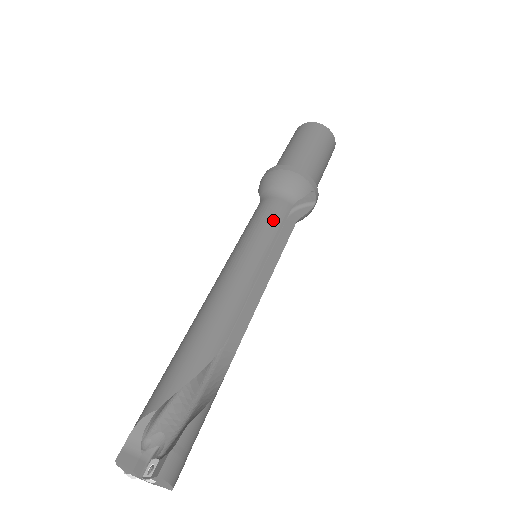
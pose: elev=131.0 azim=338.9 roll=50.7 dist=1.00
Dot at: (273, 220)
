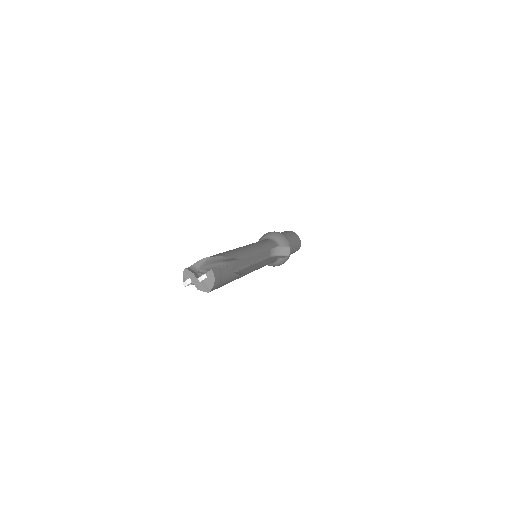
Dot at: (268, 243)
